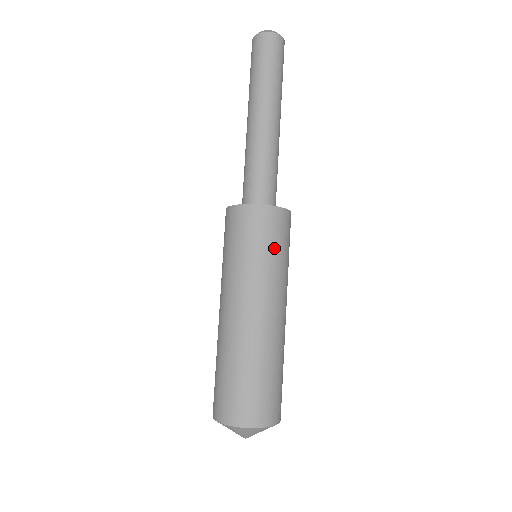
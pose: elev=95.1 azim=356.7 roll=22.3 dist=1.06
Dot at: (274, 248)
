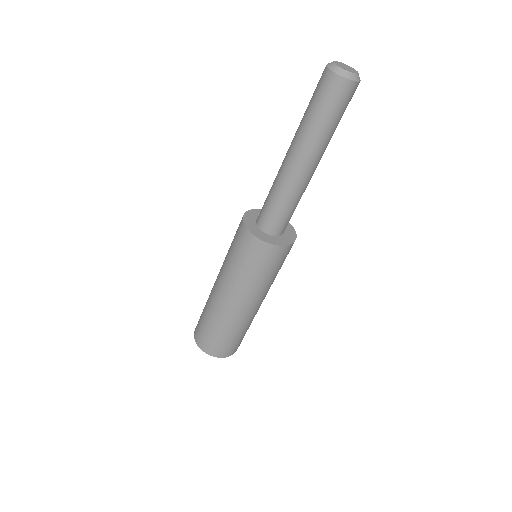
Dot at: (247, 266)
